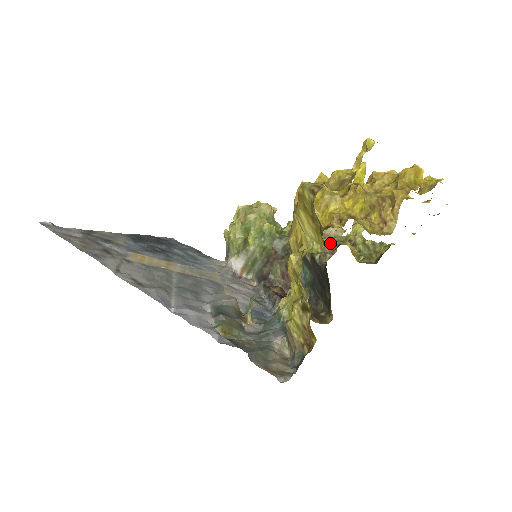
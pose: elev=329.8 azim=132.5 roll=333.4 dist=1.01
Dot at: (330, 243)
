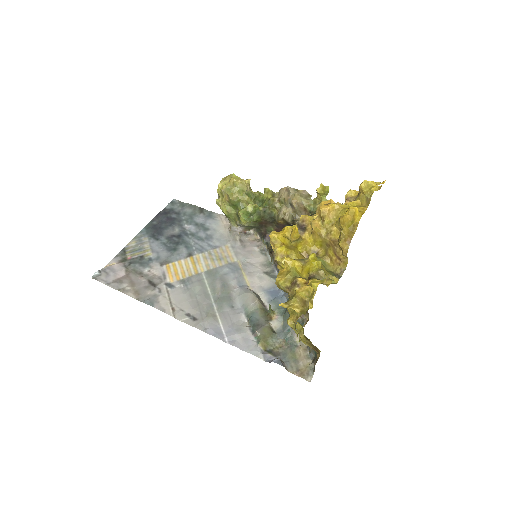
Dot at: occluded
